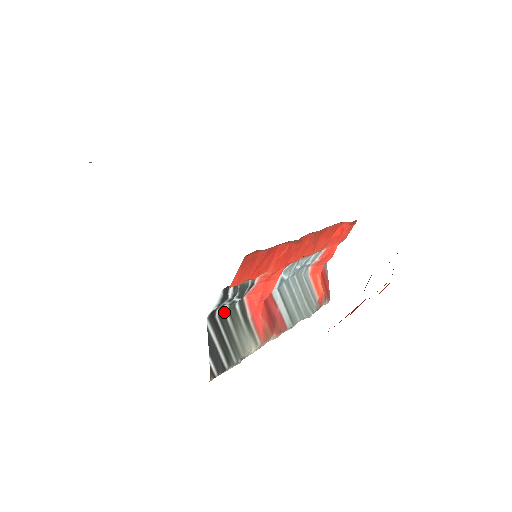
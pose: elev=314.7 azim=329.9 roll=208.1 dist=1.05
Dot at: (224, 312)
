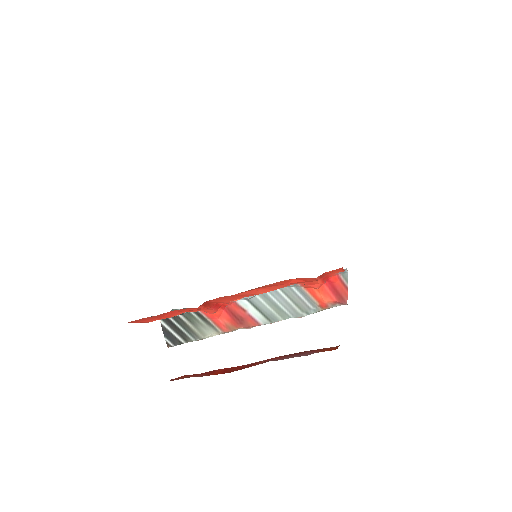
Dot at: (177, 315)
